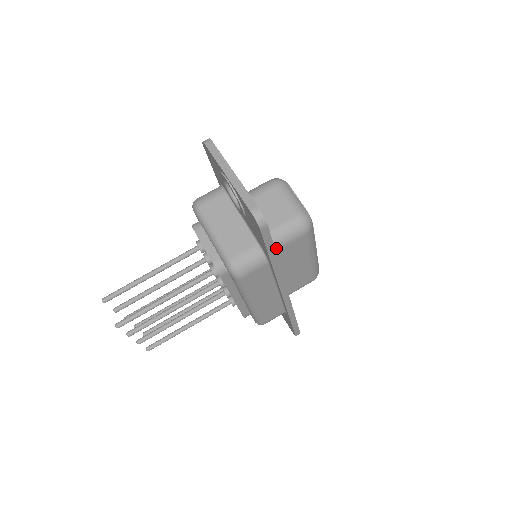
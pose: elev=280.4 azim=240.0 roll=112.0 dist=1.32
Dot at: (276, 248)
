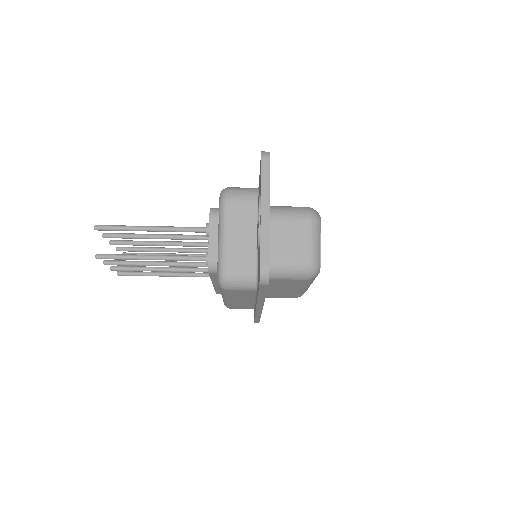
Dot at: (272, 278)
